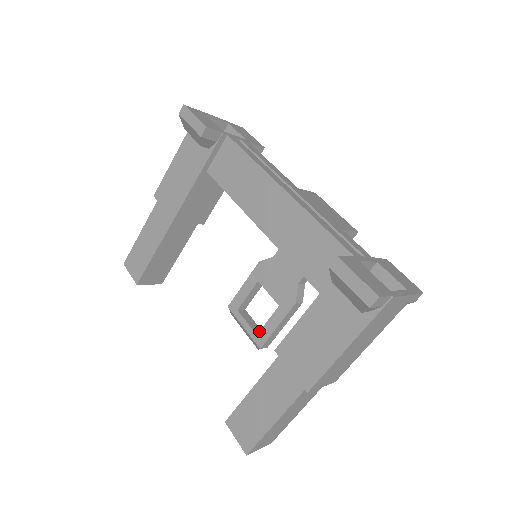
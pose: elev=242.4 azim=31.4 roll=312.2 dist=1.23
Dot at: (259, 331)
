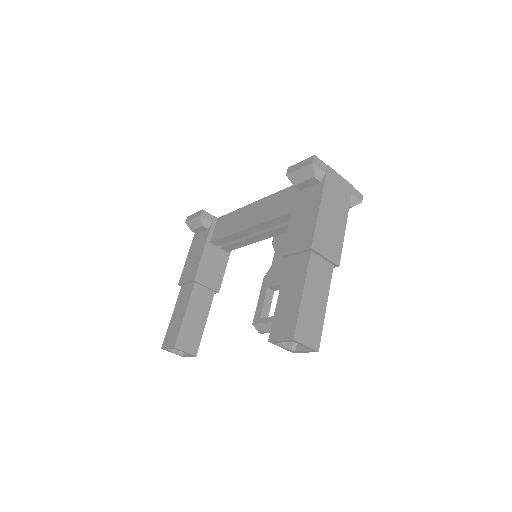
Dot at: occluded
